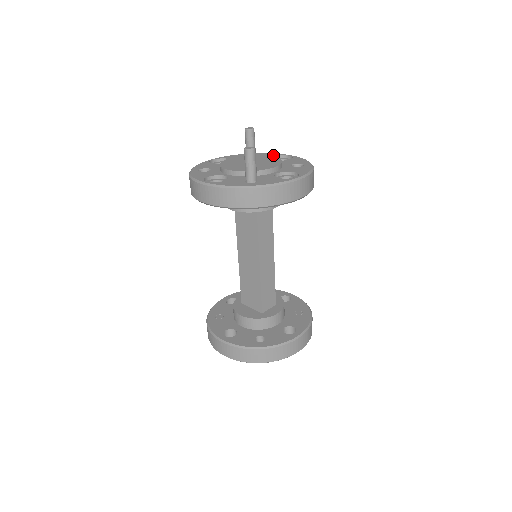
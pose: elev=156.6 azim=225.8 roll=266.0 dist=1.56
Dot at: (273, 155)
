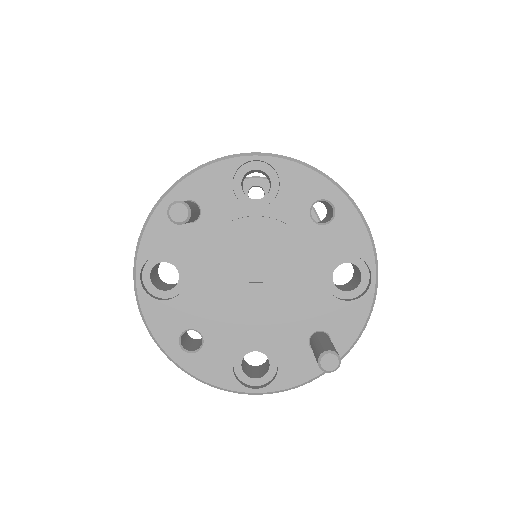
Dot at: (225, 179)
